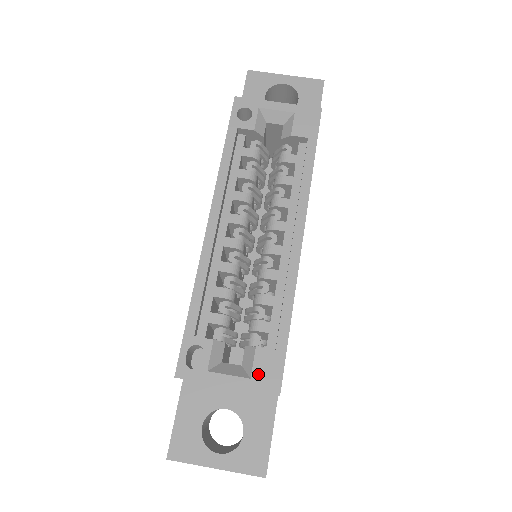
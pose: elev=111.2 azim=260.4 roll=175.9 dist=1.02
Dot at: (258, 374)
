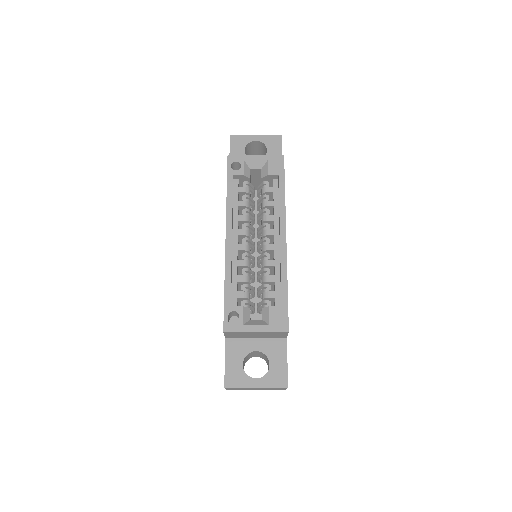
Dot at: (273, 322)
